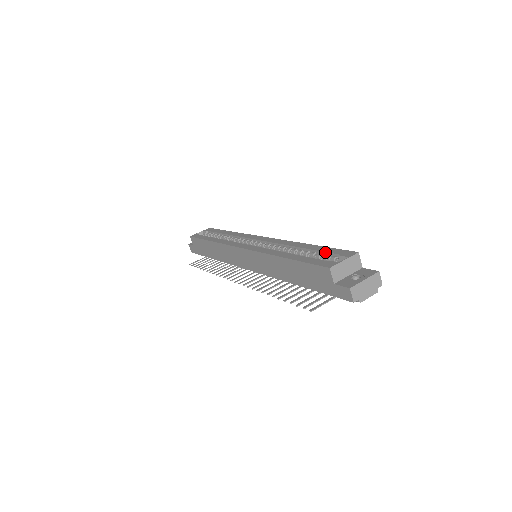
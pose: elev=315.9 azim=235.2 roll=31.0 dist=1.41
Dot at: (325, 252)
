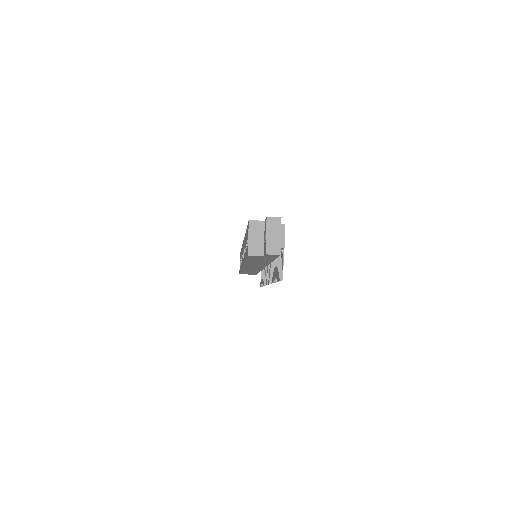
Dot at: (247, 236)
